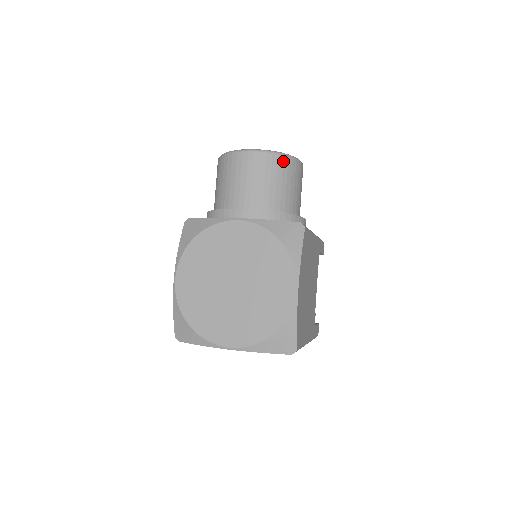
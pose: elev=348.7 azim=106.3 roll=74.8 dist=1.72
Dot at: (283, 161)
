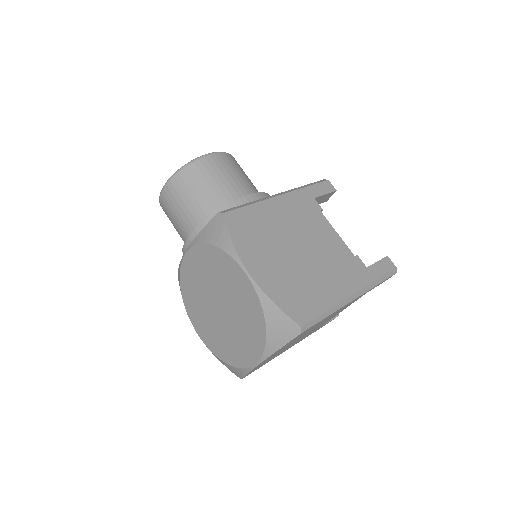
Dot at: (186, 173)
